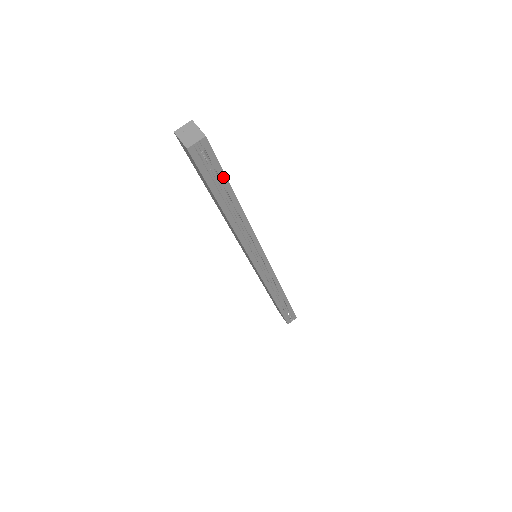
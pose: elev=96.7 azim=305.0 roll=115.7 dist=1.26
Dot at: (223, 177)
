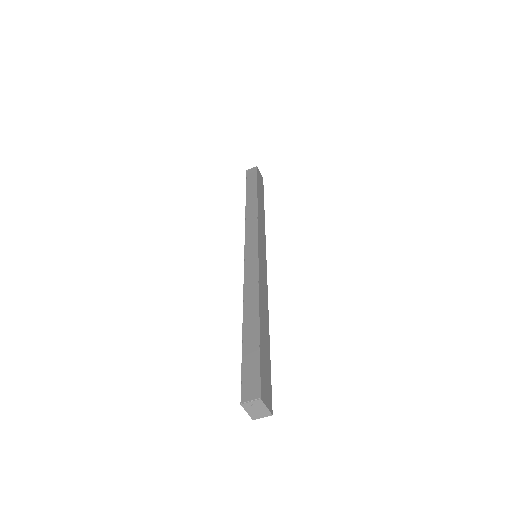
Dot at: (268, 367)
